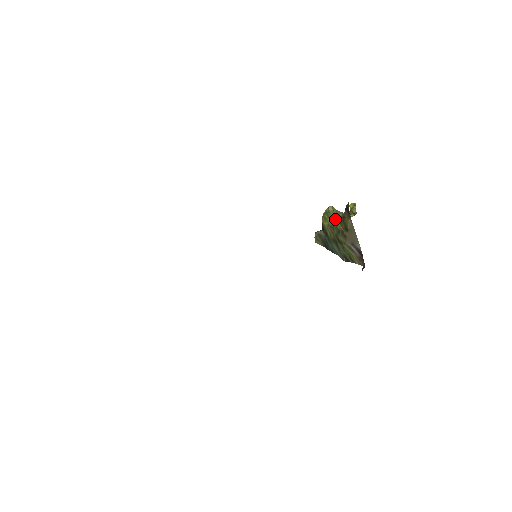
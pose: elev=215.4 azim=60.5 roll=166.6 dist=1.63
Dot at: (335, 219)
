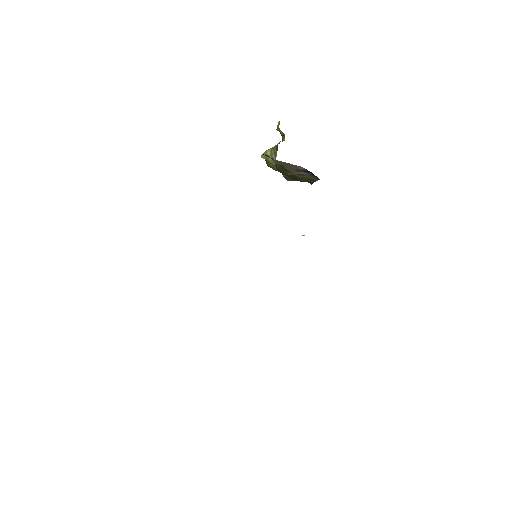
Dot at: occluded
